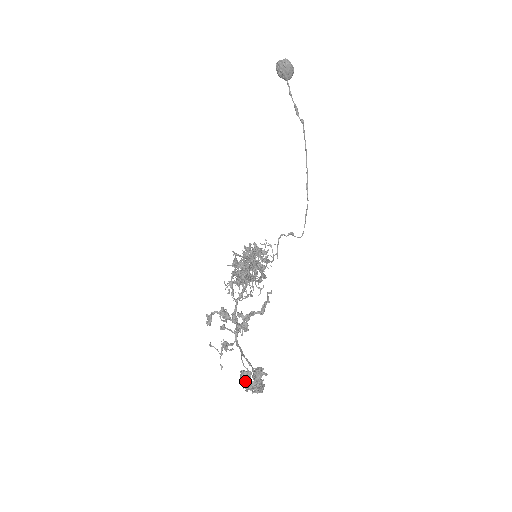
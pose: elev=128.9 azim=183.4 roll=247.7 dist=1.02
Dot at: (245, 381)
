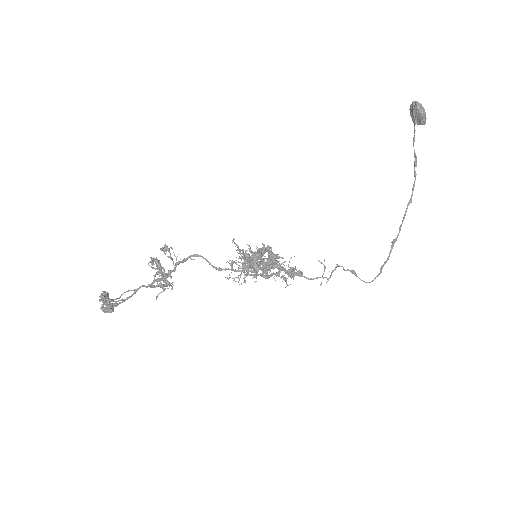
Dot at: occluded
